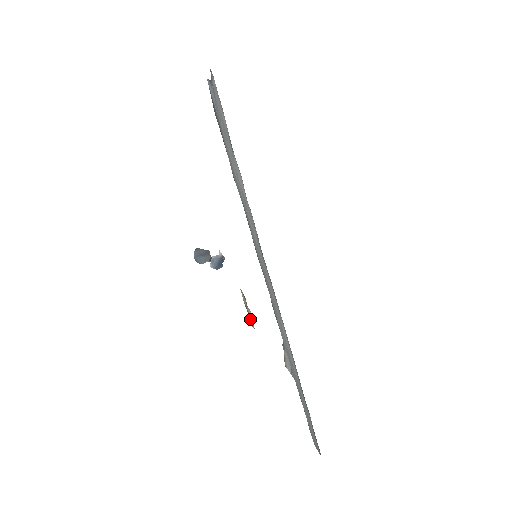
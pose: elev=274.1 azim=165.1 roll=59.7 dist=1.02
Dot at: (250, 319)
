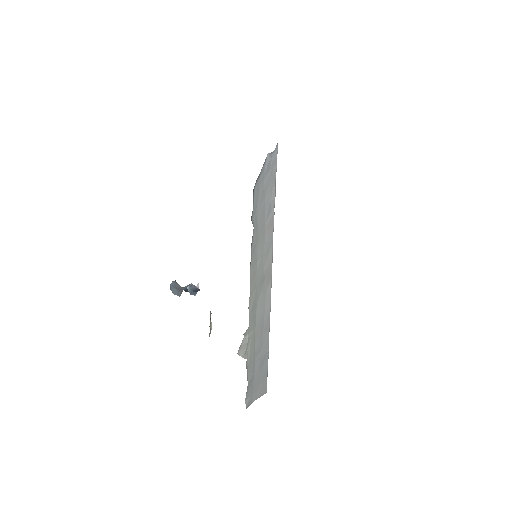
Dot at: (210, 327)
